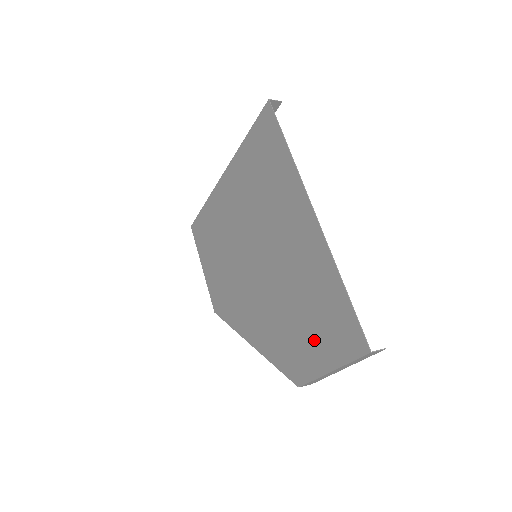
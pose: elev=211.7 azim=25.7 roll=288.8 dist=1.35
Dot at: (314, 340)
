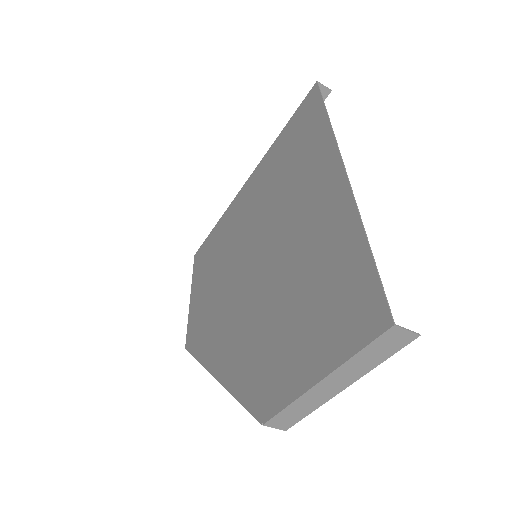
Dot at: (304, 338)
